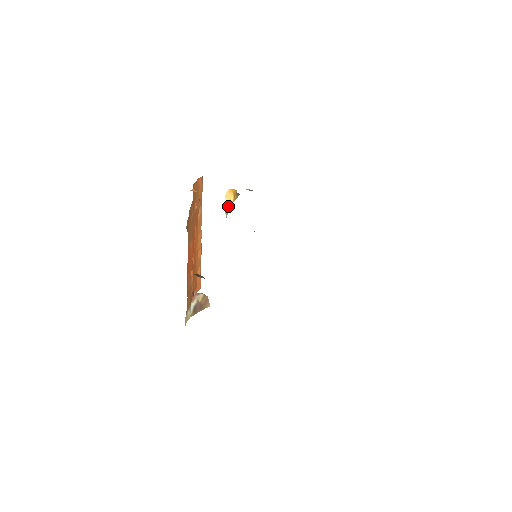
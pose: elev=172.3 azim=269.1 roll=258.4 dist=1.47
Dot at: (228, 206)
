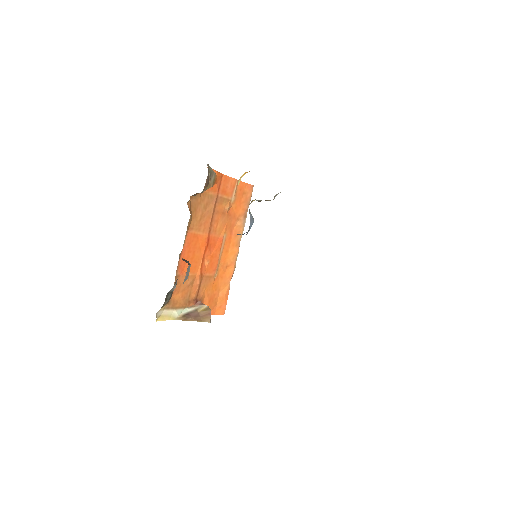
Dot at: occluded
